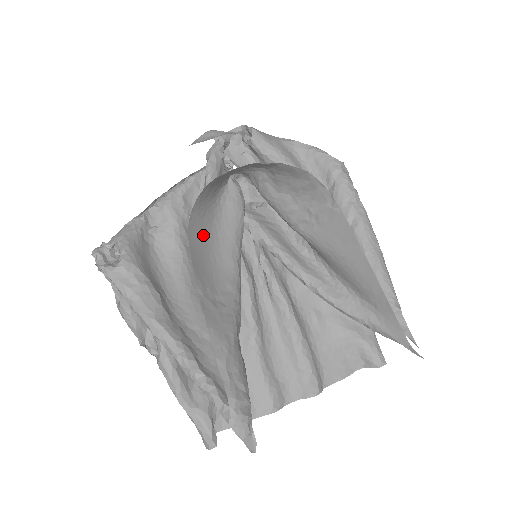
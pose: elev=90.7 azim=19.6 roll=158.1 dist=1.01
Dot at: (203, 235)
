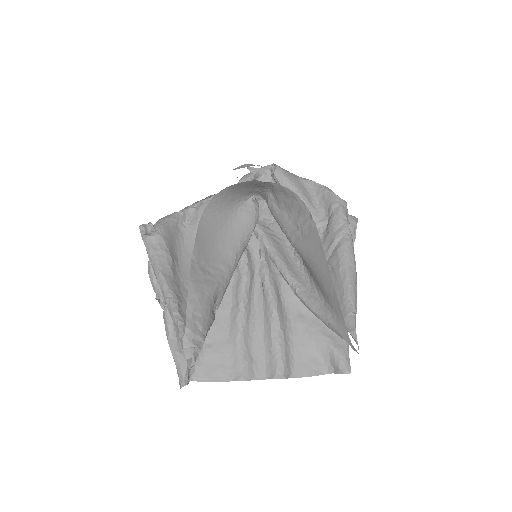
Dot at: (214, 227)
